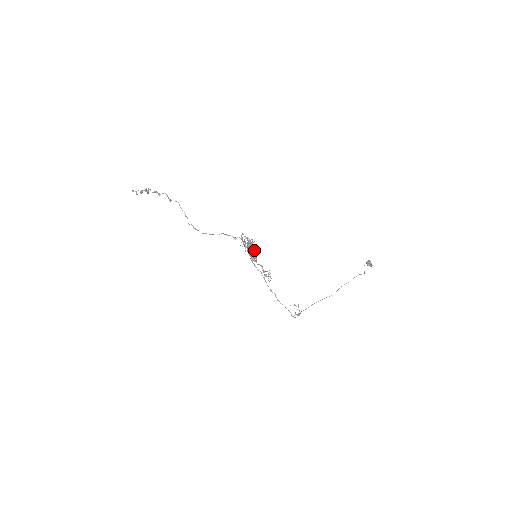
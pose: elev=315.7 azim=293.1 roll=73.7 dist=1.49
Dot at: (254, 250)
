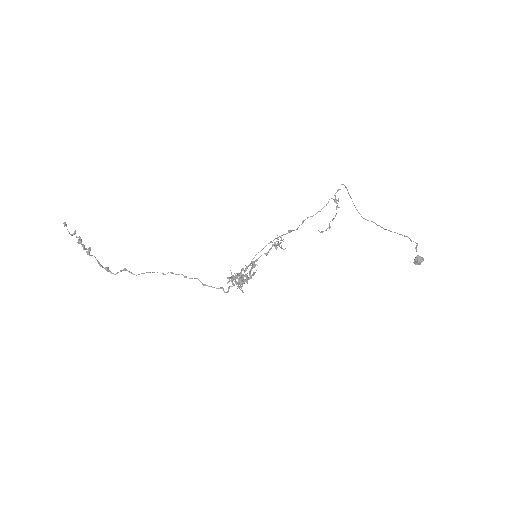
Dot at: (248, 279)
